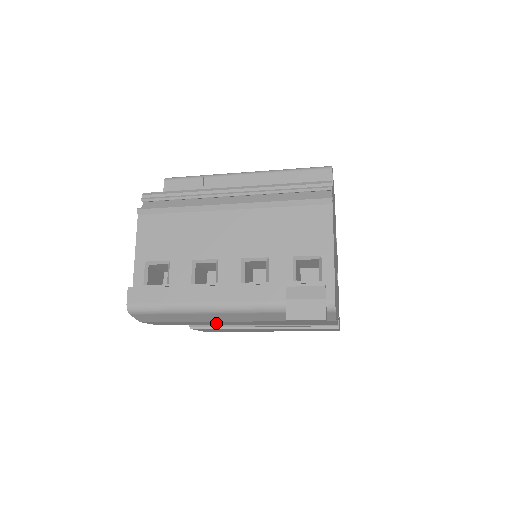
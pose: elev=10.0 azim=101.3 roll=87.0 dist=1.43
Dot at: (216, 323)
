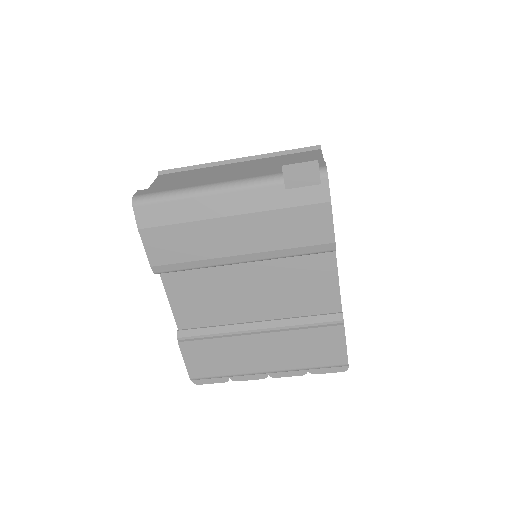
Dot at: (213, 239)
